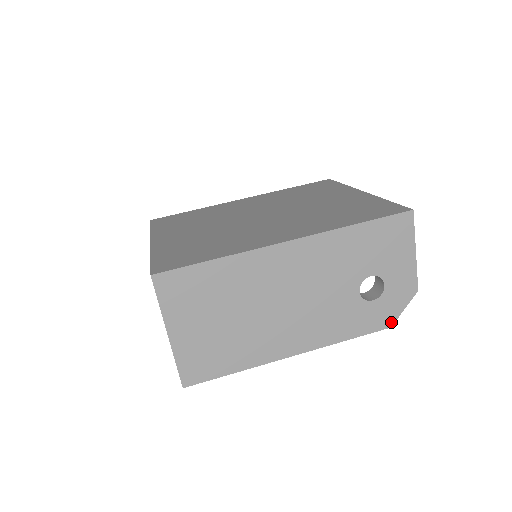
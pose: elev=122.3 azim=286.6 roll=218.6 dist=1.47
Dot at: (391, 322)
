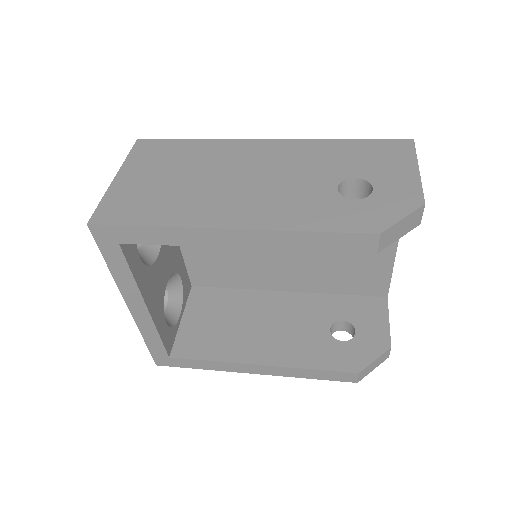
Dot at: (381, 228)
